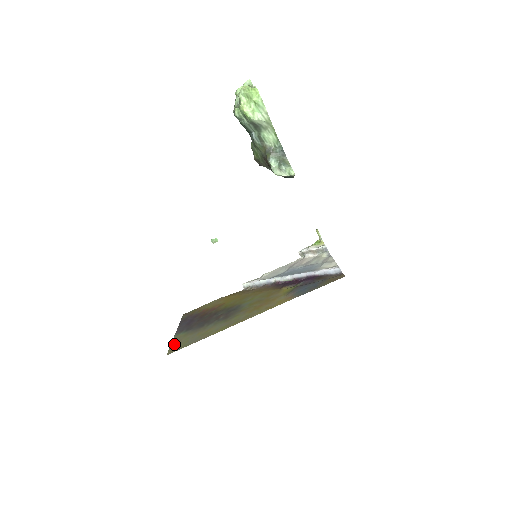
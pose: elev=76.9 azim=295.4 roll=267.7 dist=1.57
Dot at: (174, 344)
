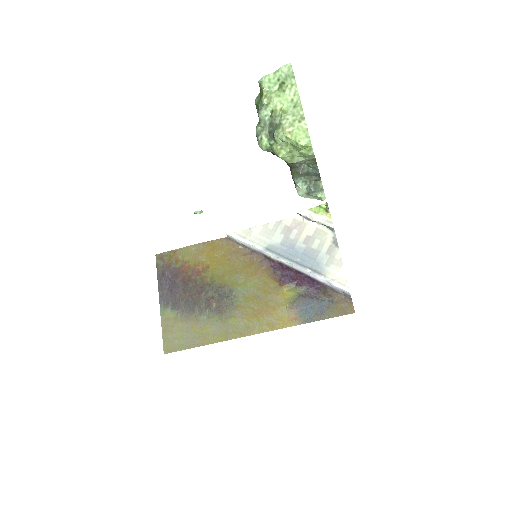
Dot at: (166, 333)
